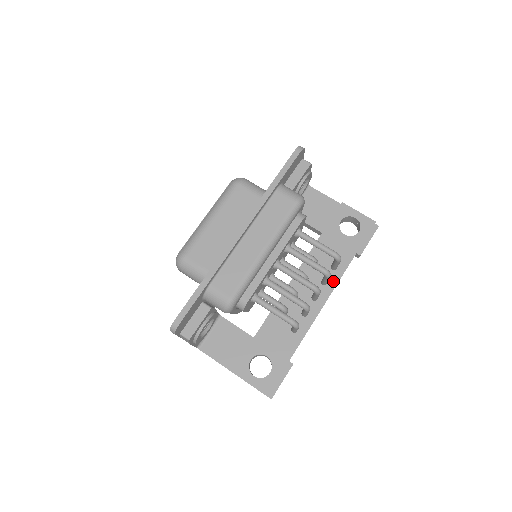
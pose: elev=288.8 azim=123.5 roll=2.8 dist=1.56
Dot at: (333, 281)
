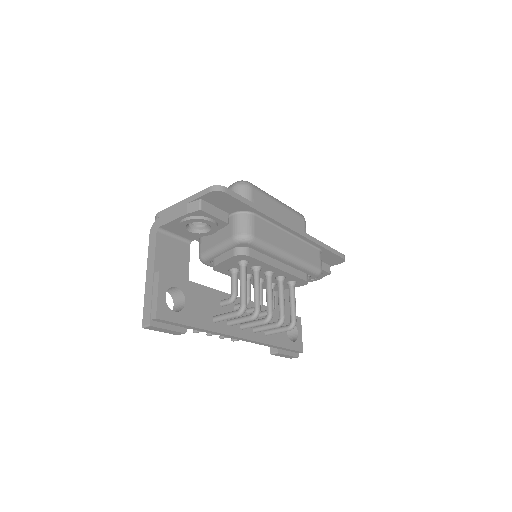
Dot at: (259, 337)
